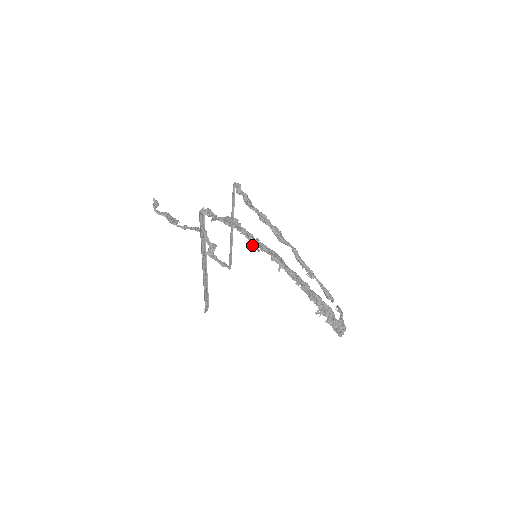
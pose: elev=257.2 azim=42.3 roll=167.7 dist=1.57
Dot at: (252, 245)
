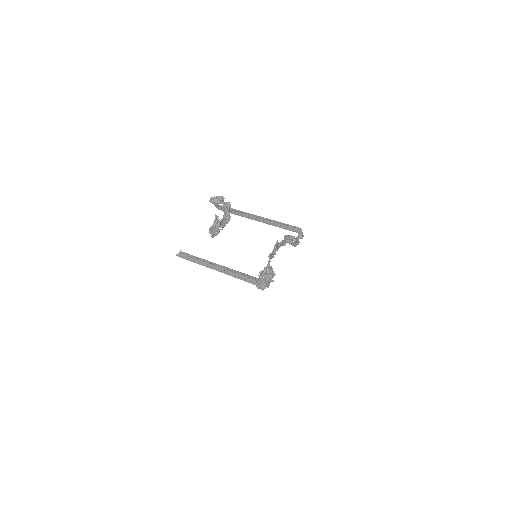
Dot at: occluded
